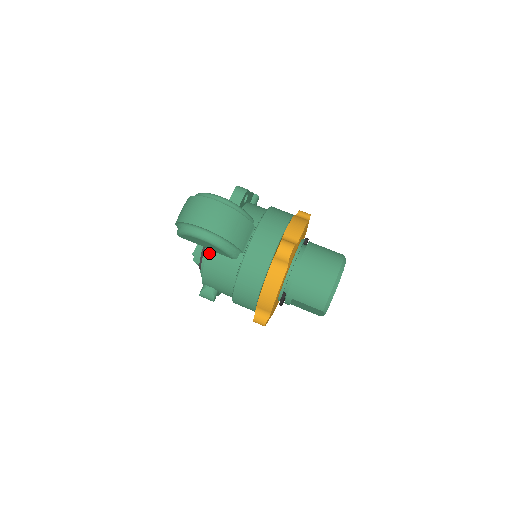
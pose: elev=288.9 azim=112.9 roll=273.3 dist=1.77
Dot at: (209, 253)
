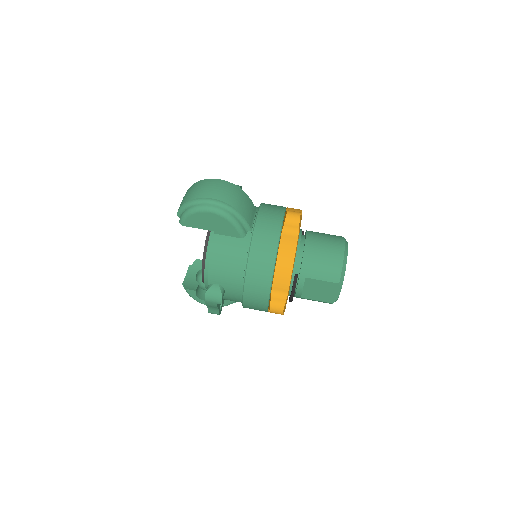
Dot at: (215, 237)
